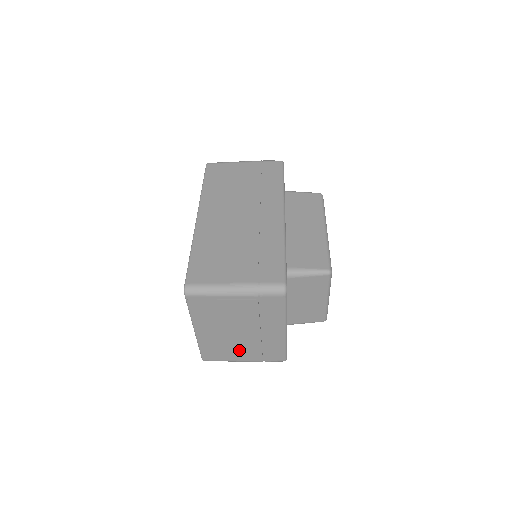
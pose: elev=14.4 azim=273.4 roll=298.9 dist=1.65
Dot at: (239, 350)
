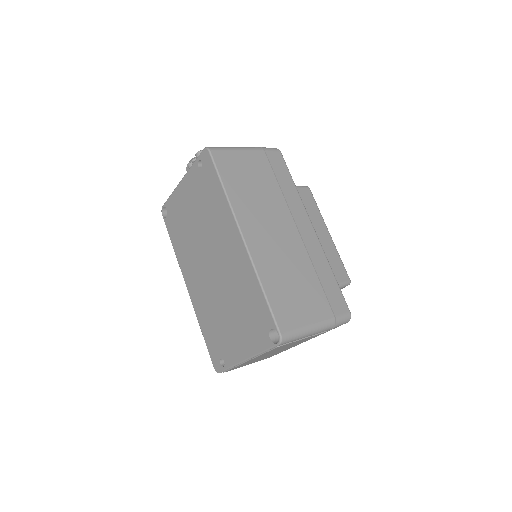
Dot at: (262, 358)
